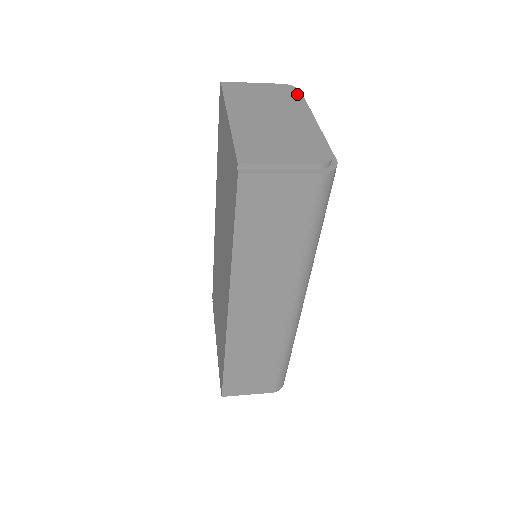
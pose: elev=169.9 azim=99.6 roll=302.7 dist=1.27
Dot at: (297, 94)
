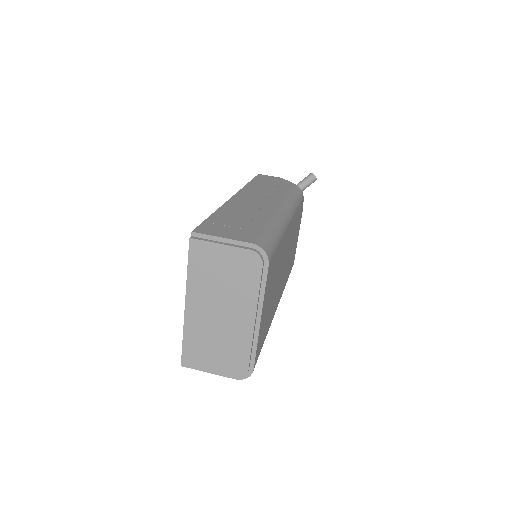
Dot at: (257, 275)
